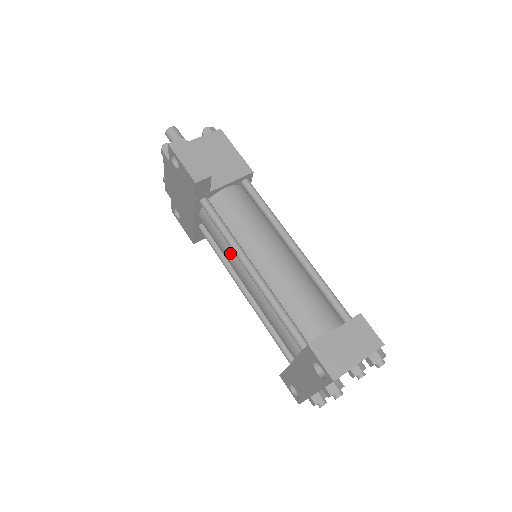
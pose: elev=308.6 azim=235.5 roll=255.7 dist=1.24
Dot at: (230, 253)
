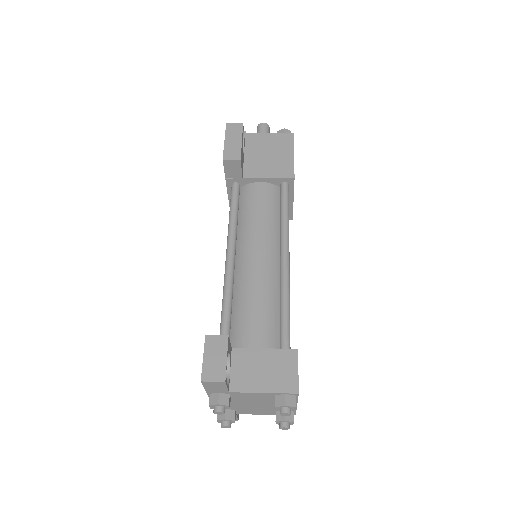
Dot at: occluded
